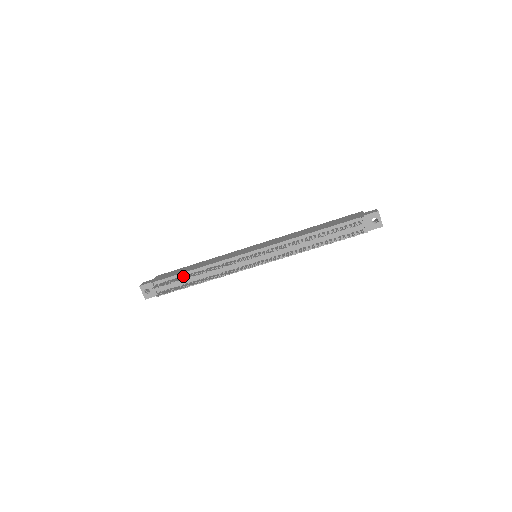
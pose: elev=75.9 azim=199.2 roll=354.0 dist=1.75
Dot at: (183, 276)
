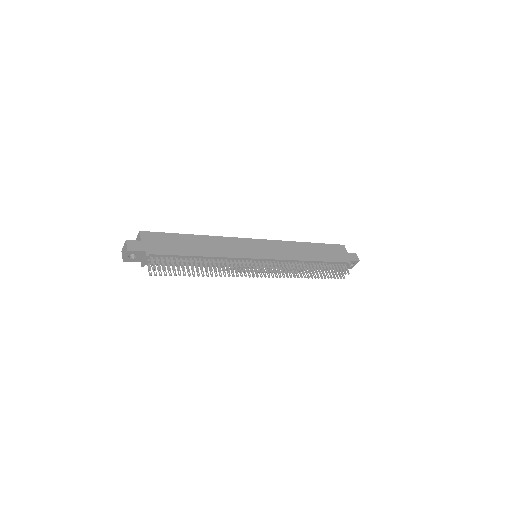
Dot at: (187, 260)
